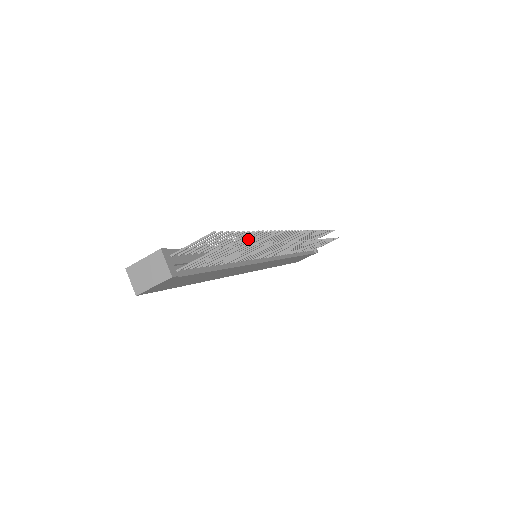
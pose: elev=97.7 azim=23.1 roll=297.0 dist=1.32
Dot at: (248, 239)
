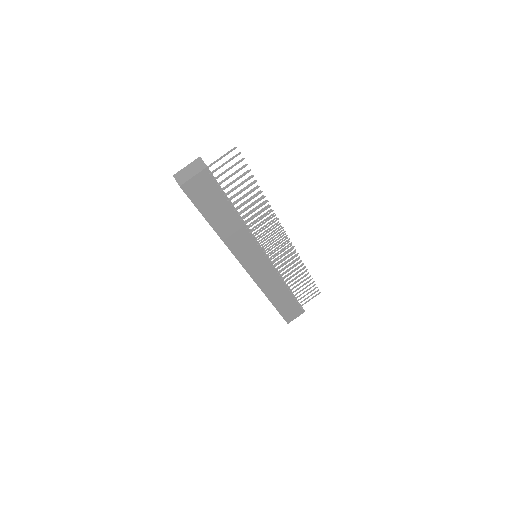
Dot at: occluded
